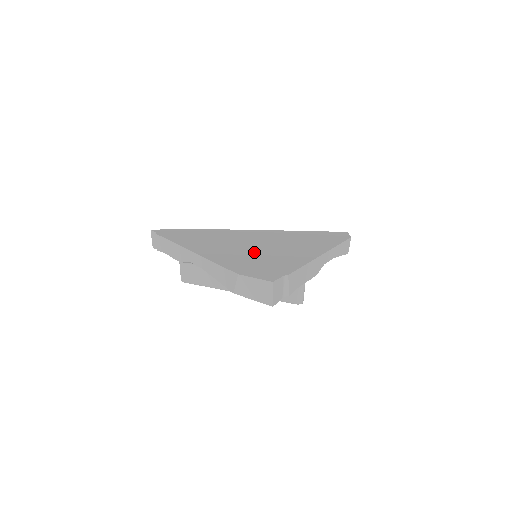
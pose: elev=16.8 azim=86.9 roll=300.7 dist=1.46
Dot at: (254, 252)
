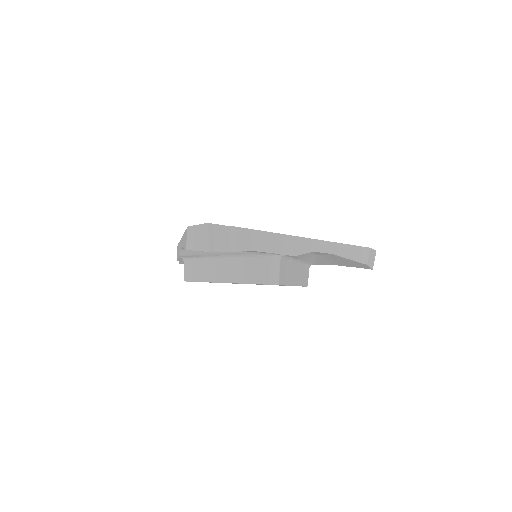
Dot at: occluded
